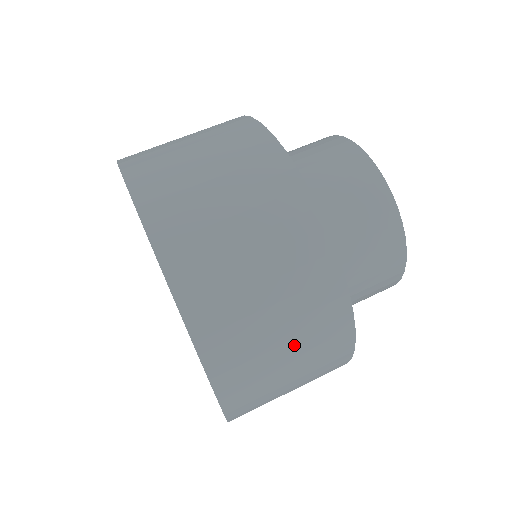
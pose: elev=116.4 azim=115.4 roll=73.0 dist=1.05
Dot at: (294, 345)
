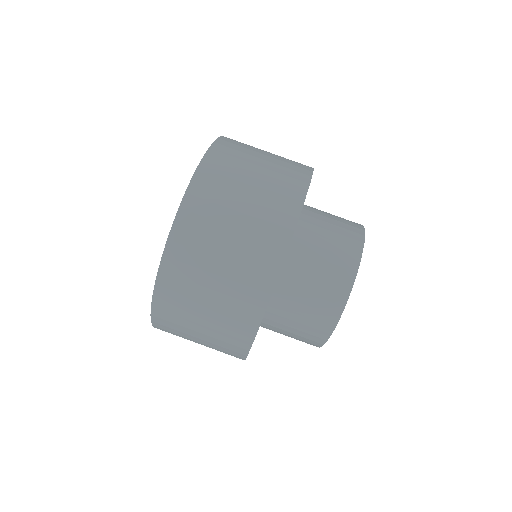
Dot at: (205, 345)
